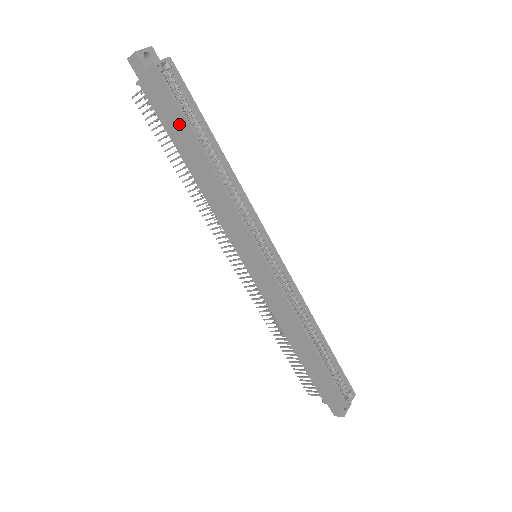
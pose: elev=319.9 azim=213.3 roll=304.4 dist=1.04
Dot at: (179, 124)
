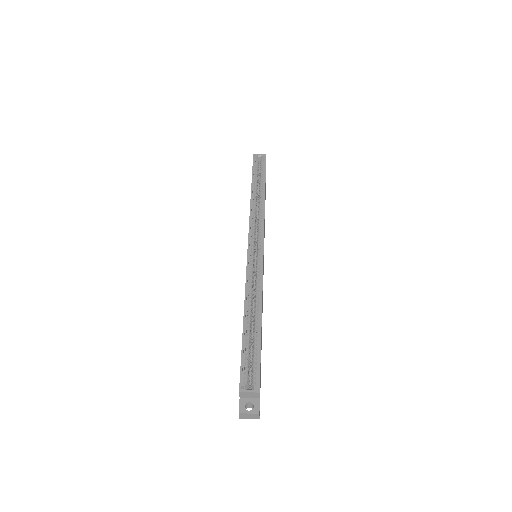
Dot at: occluded
